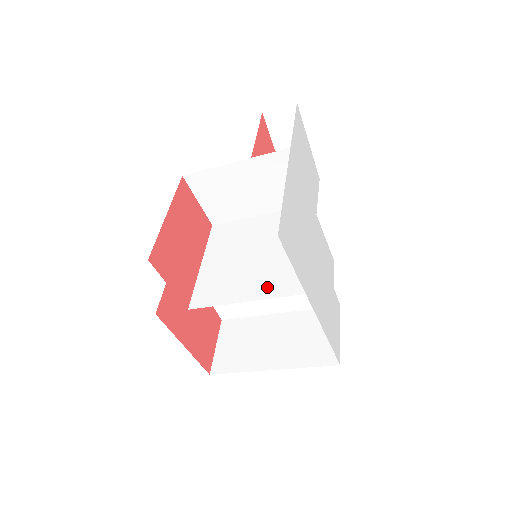
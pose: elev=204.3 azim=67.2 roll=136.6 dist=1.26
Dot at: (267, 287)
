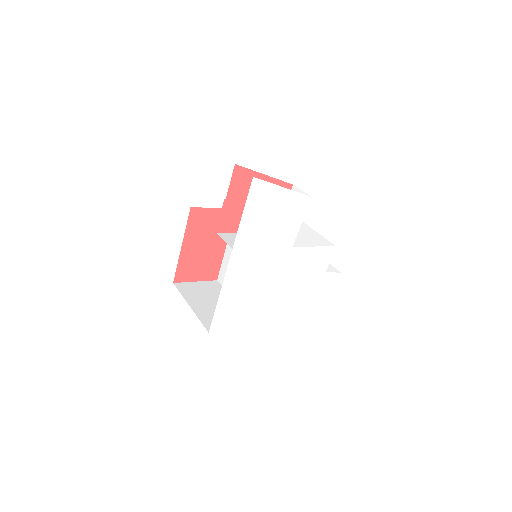
Dot at: occluded
